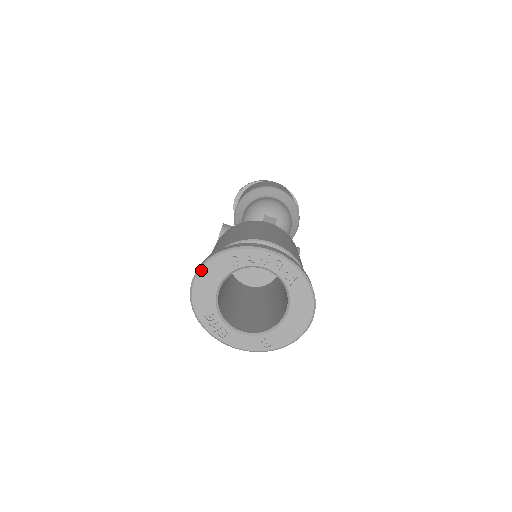
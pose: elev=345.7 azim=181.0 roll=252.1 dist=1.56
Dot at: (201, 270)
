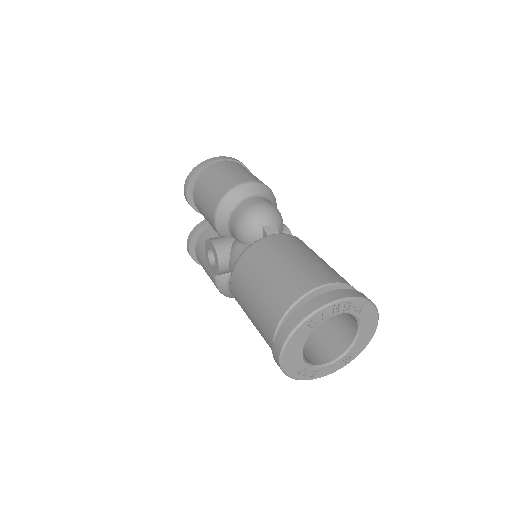
Dot at: (286, 346)
